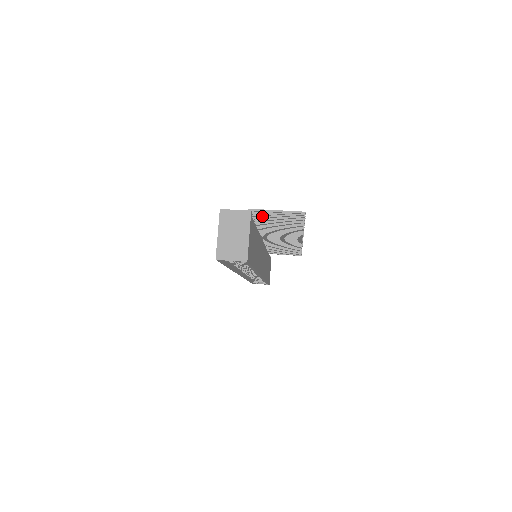
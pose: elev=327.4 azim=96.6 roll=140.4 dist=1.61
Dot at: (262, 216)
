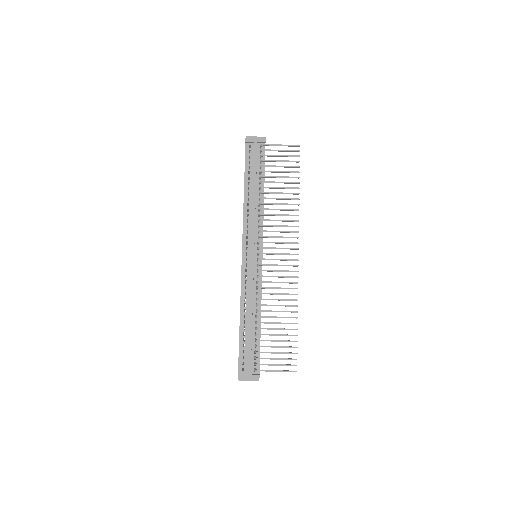
Dot at: occluded
